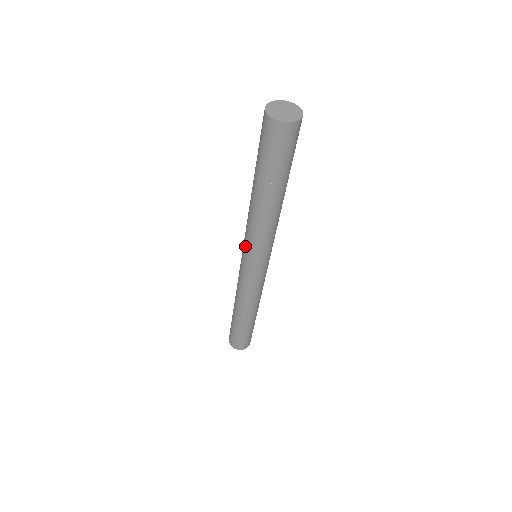
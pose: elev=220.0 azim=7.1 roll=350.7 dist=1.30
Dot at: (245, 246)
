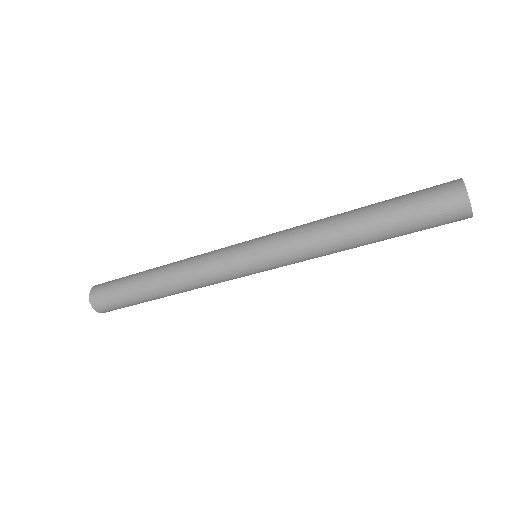
Dot at: (273, 252)
